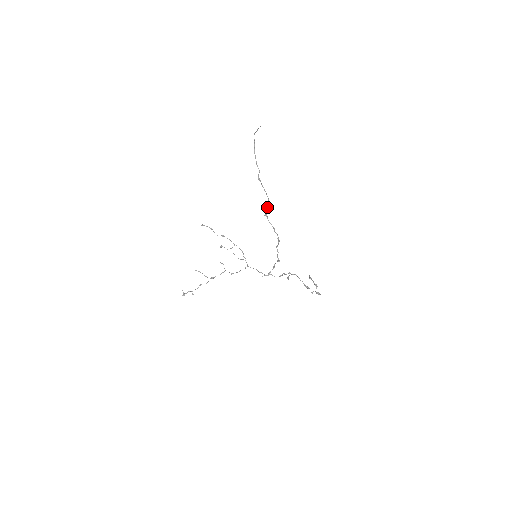
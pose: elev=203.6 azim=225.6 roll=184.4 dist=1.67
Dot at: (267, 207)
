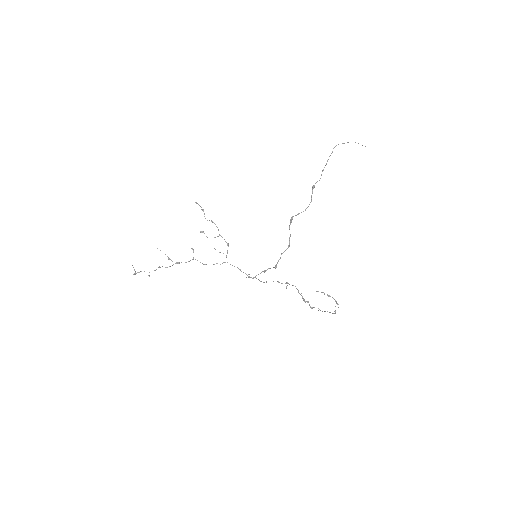
Dot at: occluded
